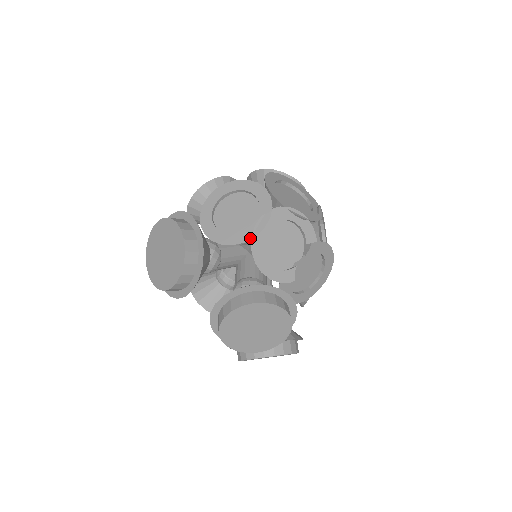
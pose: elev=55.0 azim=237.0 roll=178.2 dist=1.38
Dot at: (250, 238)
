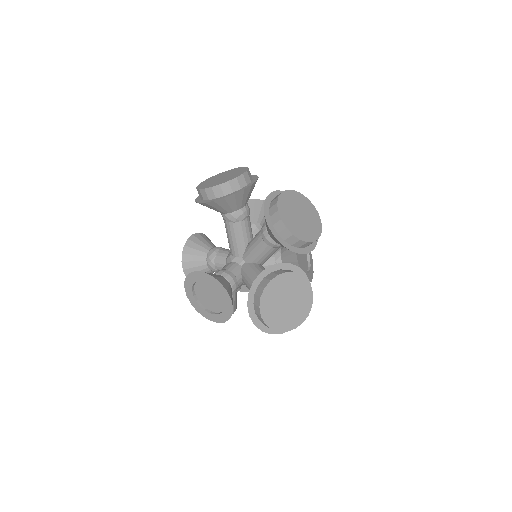
Dot at: occluded
